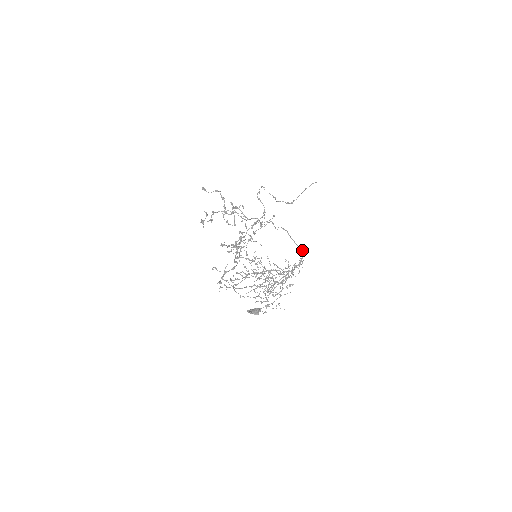
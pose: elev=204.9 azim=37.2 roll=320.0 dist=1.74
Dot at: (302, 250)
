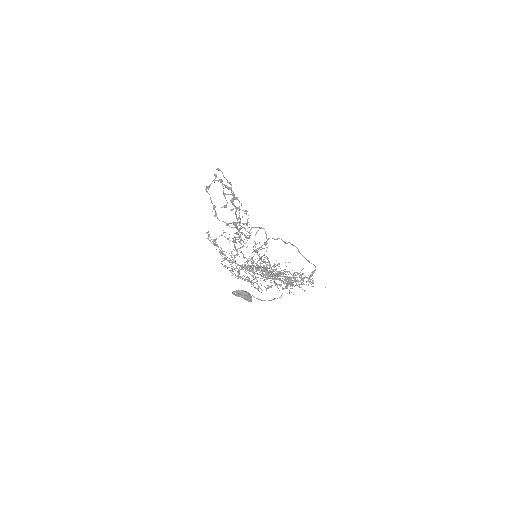
Dot at: (314, 265)
